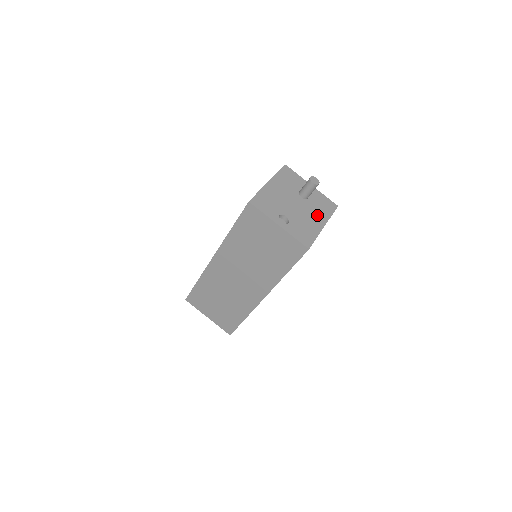
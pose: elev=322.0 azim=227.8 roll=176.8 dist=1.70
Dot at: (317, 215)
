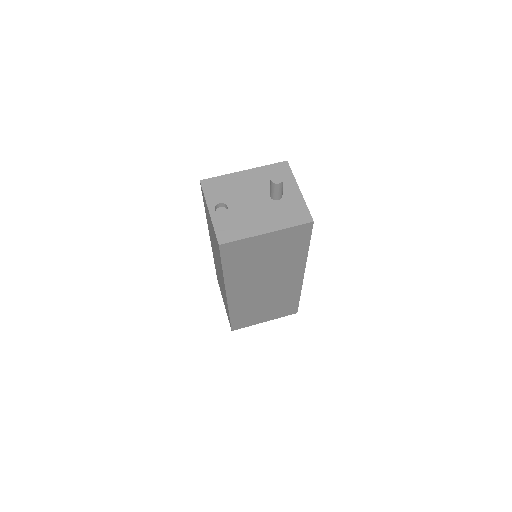
Dot at: (270, 219)
